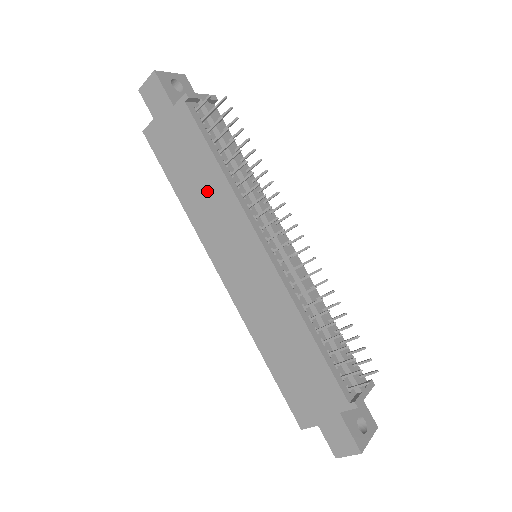
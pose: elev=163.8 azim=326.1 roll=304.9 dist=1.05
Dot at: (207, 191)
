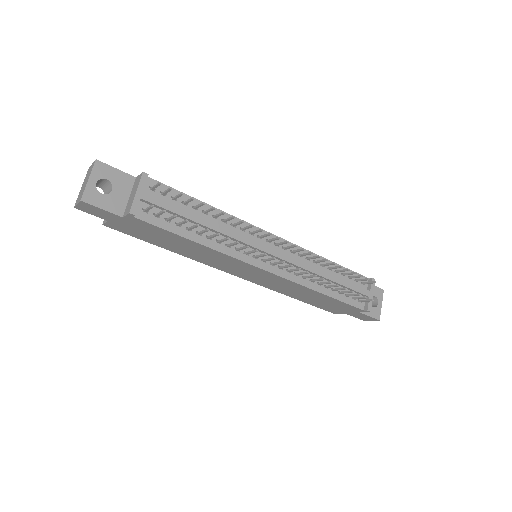
Dot at: (195, 251)
